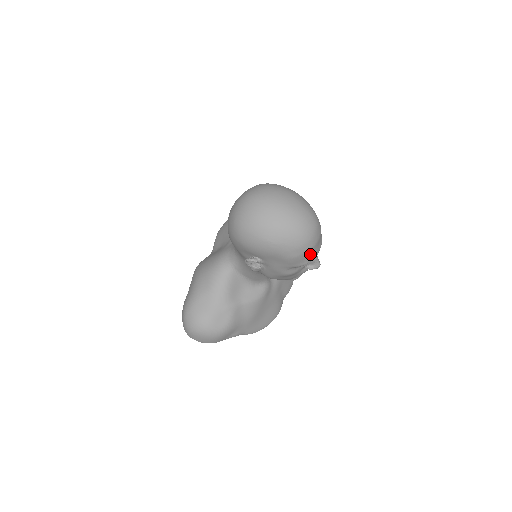
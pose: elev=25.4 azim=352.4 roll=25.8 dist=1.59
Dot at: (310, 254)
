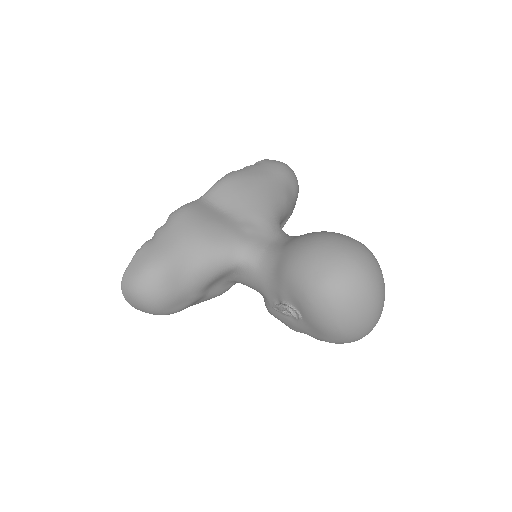
Dot at: occluded
